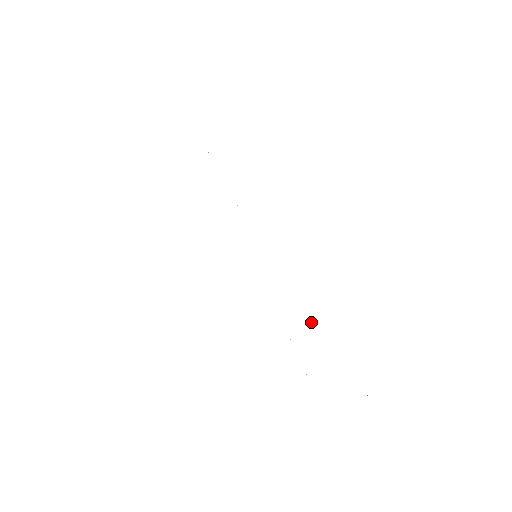
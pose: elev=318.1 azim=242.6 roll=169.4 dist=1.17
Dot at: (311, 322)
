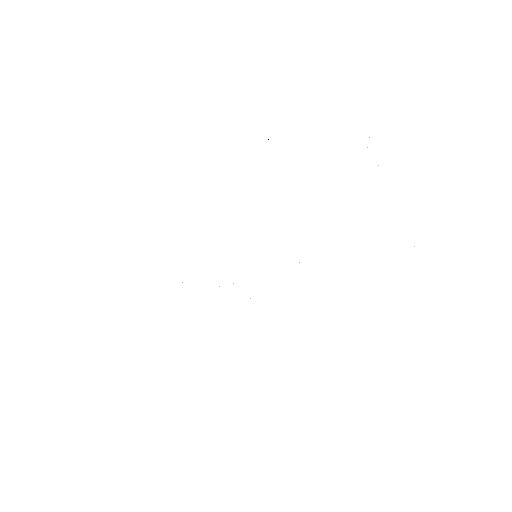
Dot at: occluded
